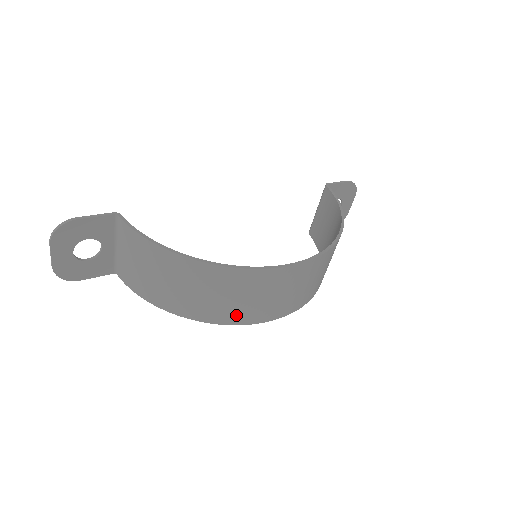
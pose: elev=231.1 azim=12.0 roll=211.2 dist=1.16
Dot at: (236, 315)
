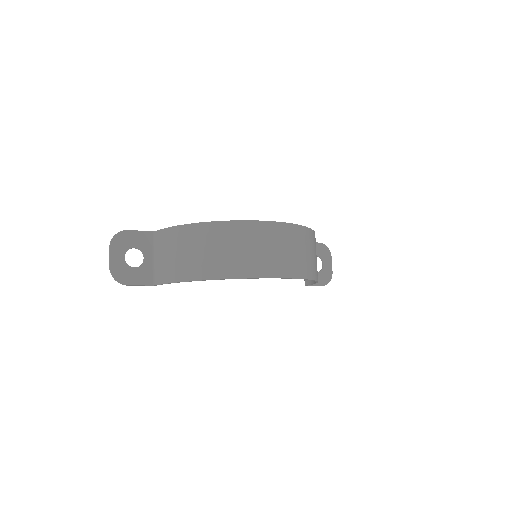
Dot at: (245, 267)
